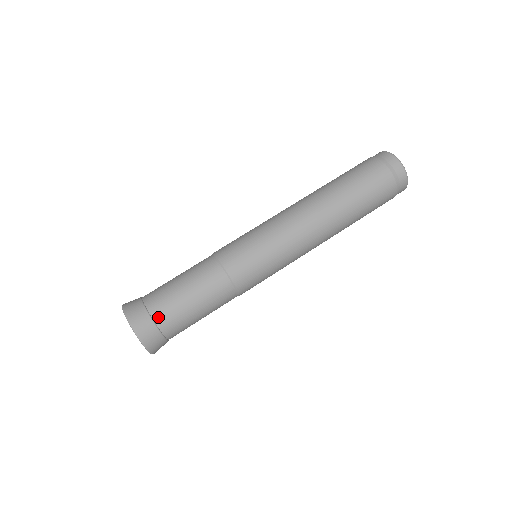
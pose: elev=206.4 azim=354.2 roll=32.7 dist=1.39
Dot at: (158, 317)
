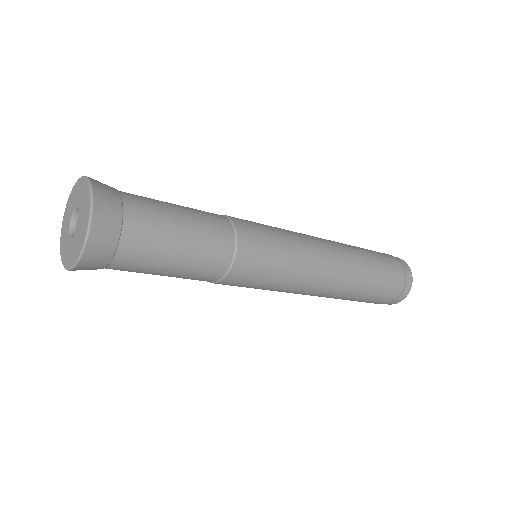
Dot at: (120, 260)
